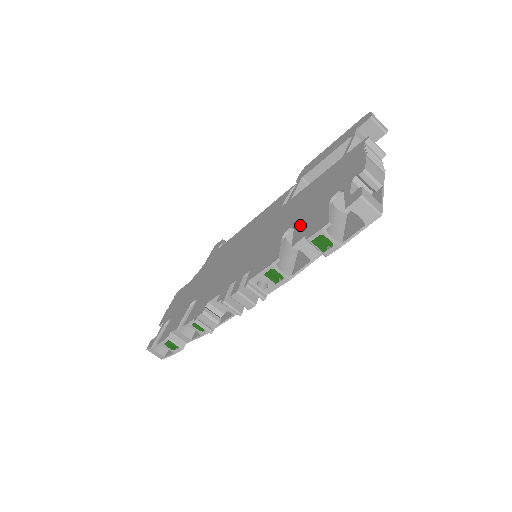
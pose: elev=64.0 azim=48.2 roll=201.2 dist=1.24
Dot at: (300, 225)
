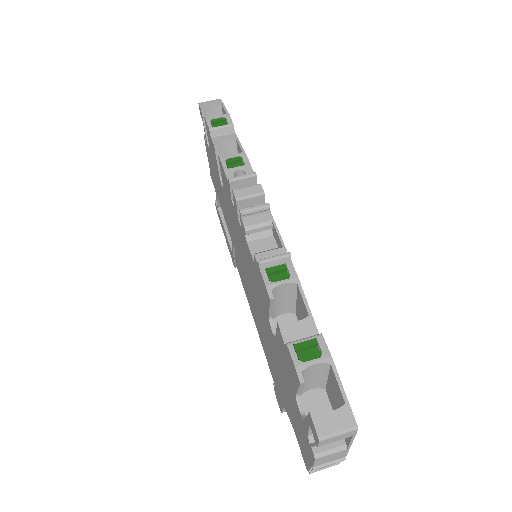
Dot at: (216, 165)
